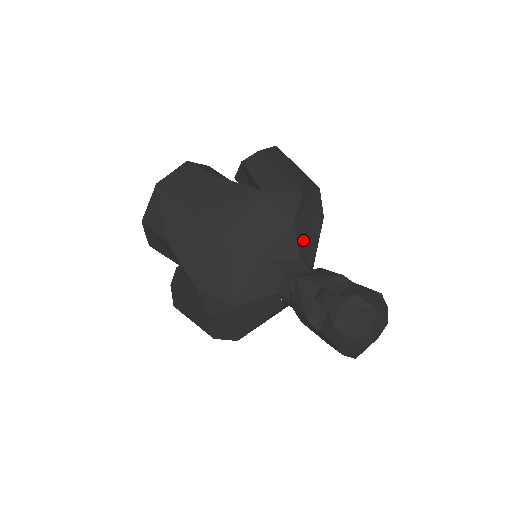
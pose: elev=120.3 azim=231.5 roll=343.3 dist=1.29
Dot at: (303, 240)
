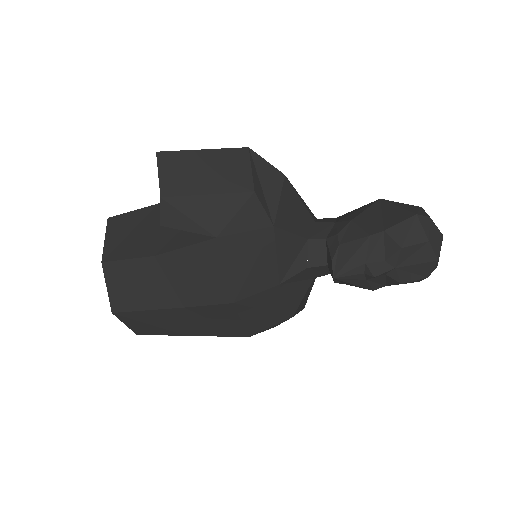
Dot at: (292, 221)
